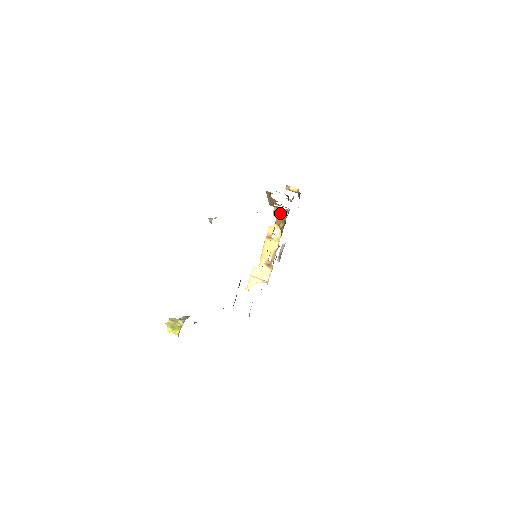
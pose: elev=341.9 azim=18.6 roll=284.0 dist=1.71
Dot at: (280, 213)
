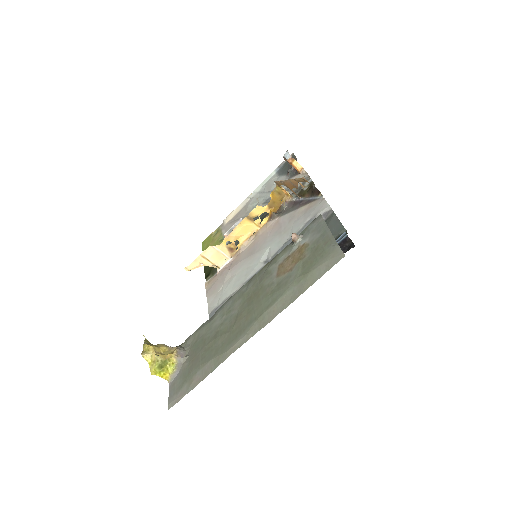
Dot at: (280, 195)
